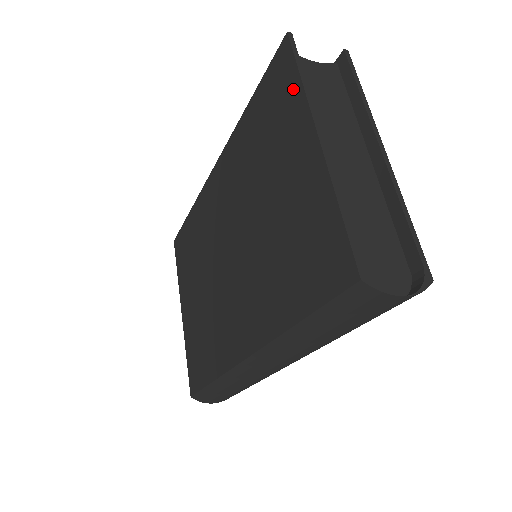
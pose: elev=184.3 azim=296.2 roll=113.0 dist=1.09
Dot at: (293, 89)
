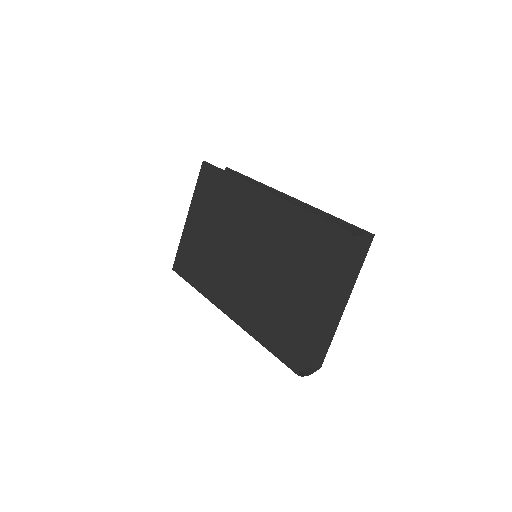
Dot at: (330, 262)
